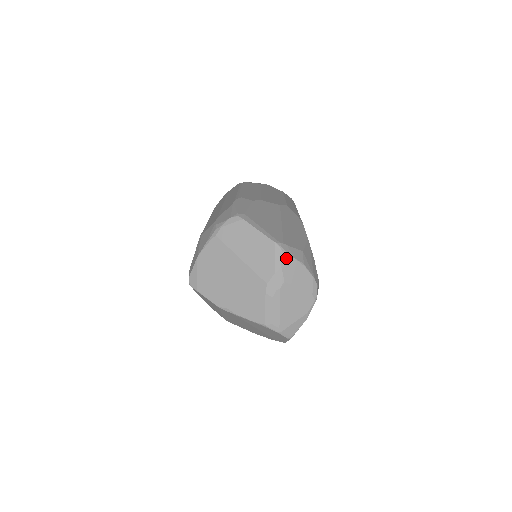
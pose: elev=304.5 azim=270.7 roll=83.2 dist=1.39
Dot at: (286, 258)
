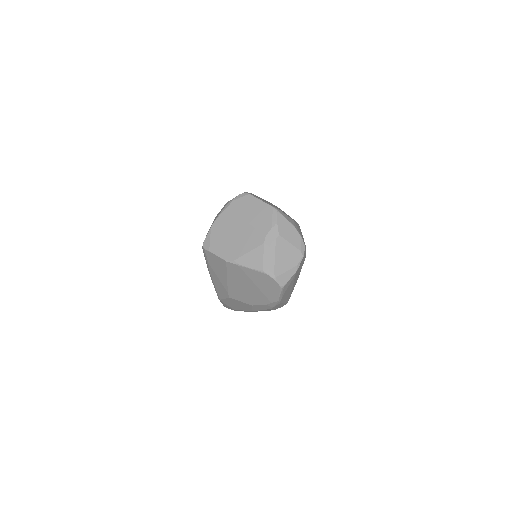
Dot at: (281, 218)
